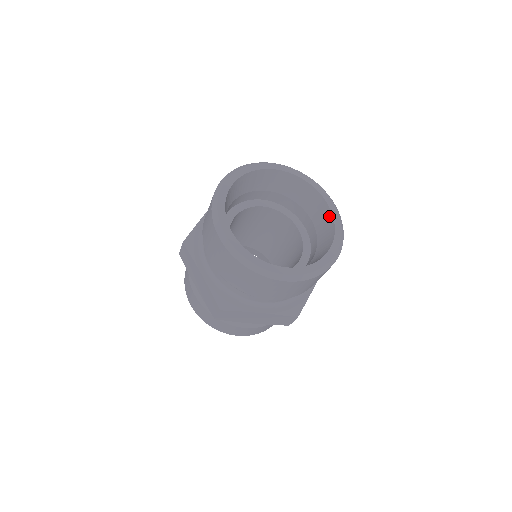
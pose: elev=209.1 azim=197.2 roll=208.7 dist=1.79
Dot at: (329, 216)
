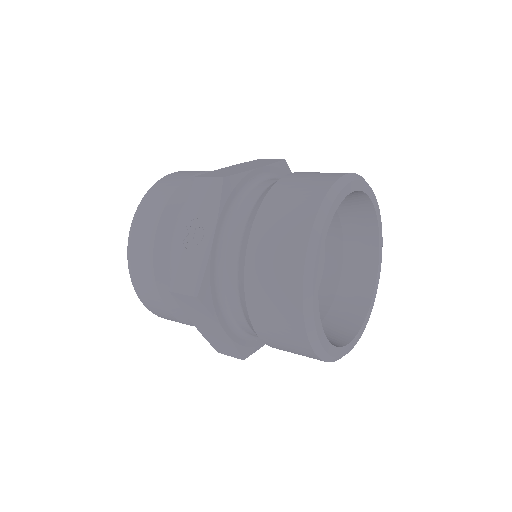
Dot at: (373, 233)
